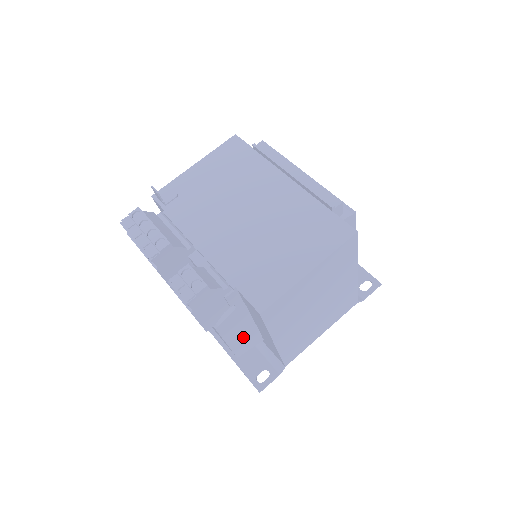
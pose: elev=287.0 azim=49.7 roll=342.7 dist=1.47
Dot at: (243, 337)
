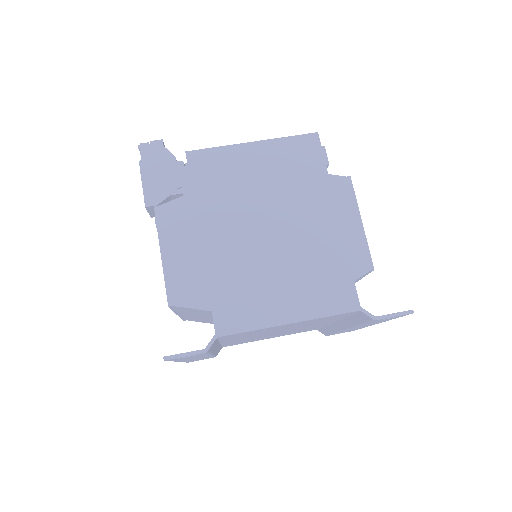
Dot at: (184, 265)
